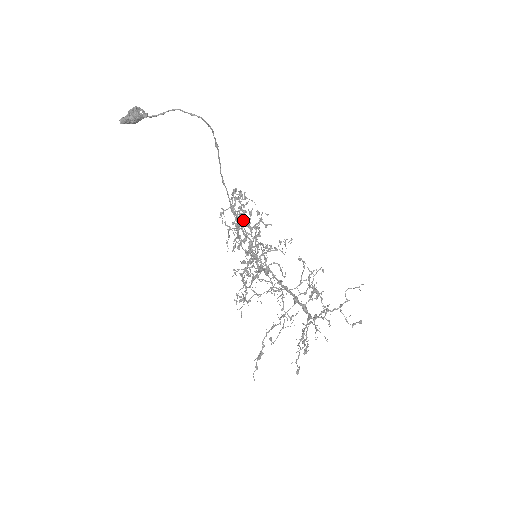
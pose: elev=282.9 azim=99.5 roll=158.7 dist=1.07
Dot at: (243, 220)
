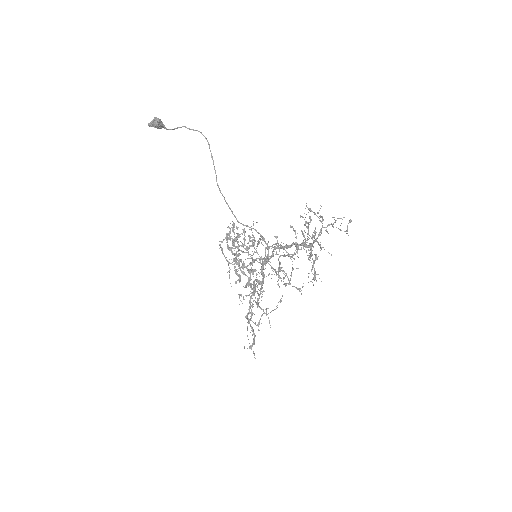
Dot at: occluded
